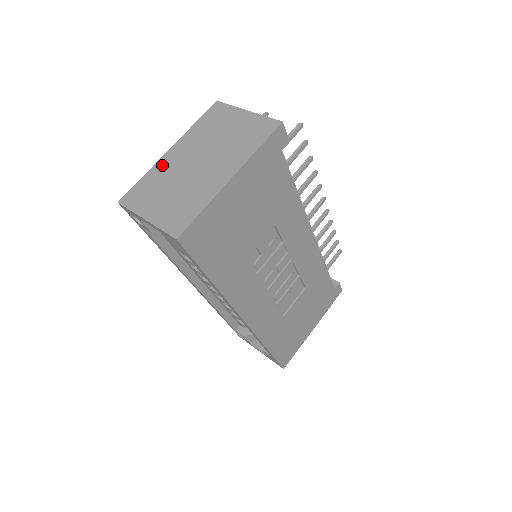
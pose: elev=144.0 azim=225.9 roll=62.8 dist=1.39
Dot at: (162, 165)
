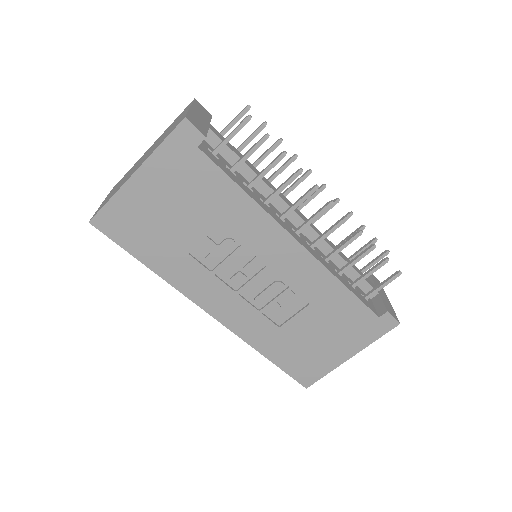
Dot at: occluded
